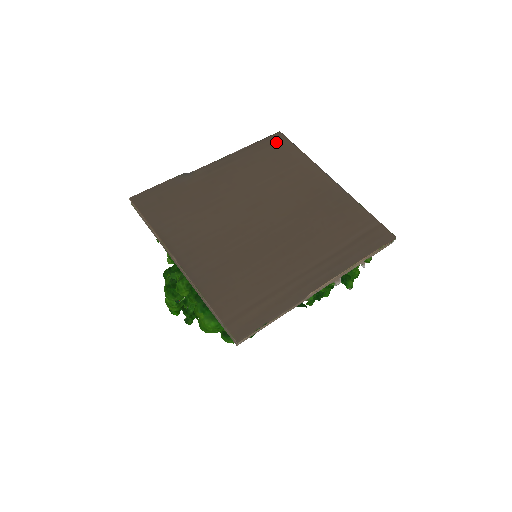
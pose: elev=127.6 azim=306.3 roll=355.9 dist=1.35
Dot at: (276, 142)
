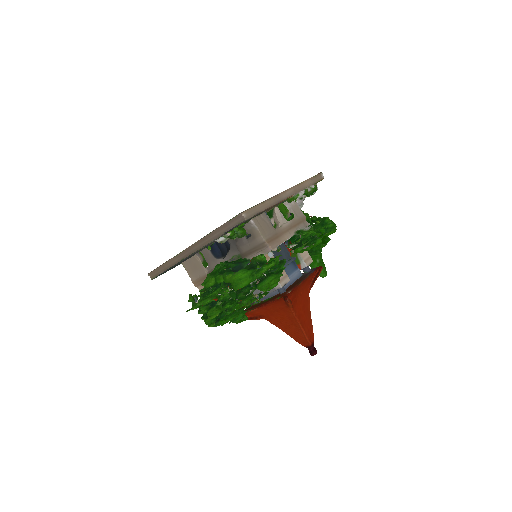
Dot at: occluded
